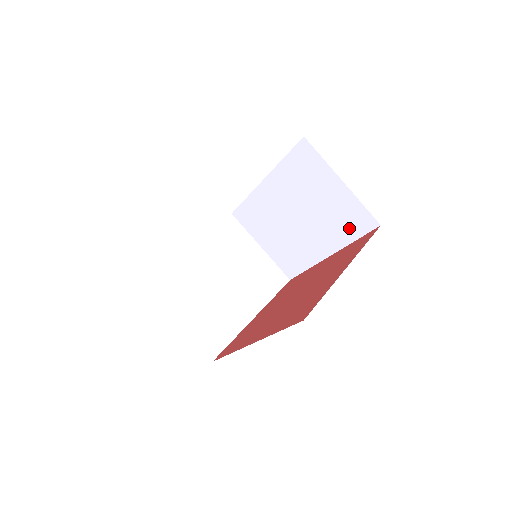
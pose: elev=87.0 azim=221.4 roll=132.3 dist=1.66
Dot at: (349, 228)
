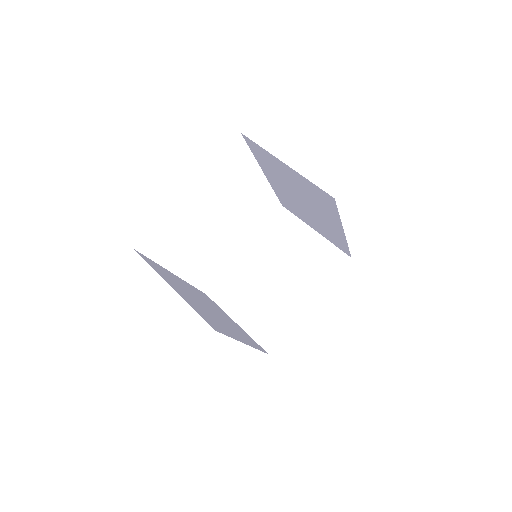
Dot at: (326, 205)
